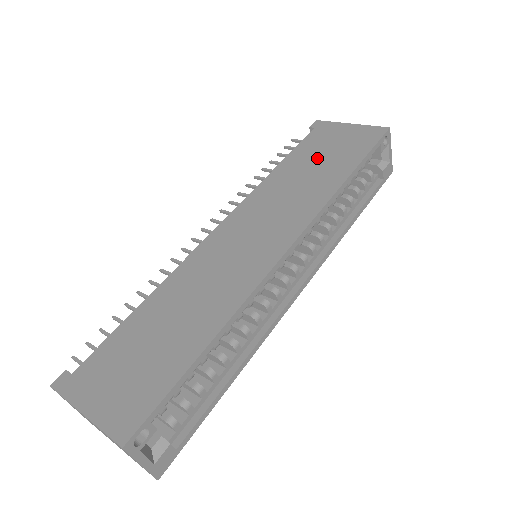
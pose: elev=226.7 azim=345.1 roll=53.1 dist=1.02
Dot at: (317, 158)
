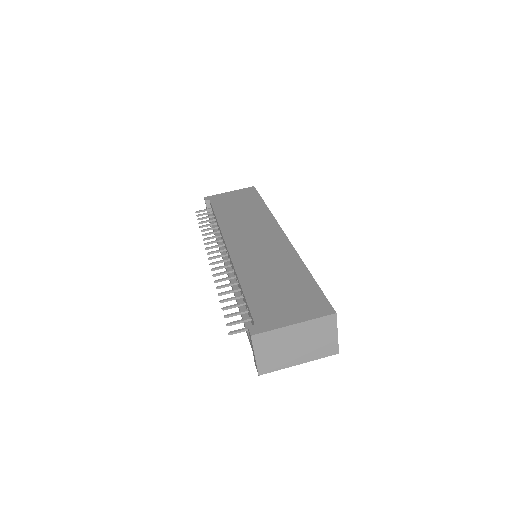
Dot at: (235, 206)
